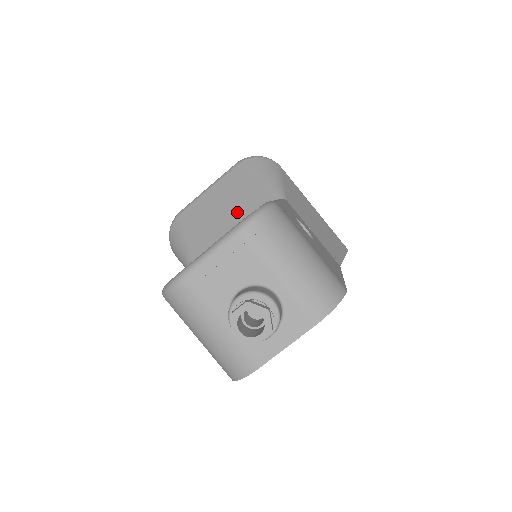
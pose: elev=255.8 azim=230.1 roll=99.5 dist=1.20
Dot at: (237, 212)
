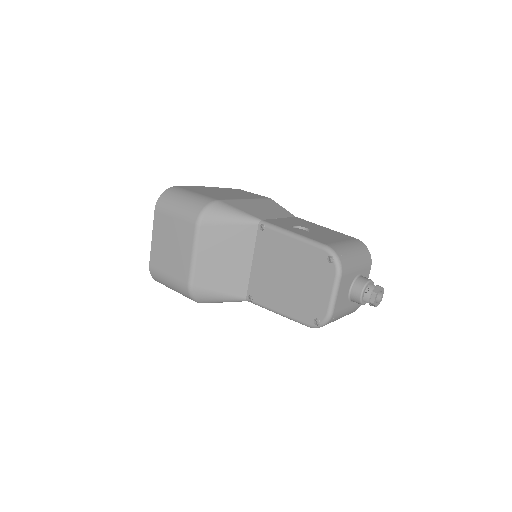
Dot at: (238, 251)
